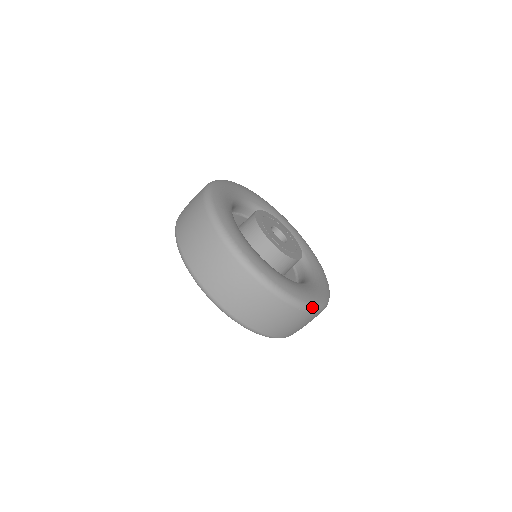
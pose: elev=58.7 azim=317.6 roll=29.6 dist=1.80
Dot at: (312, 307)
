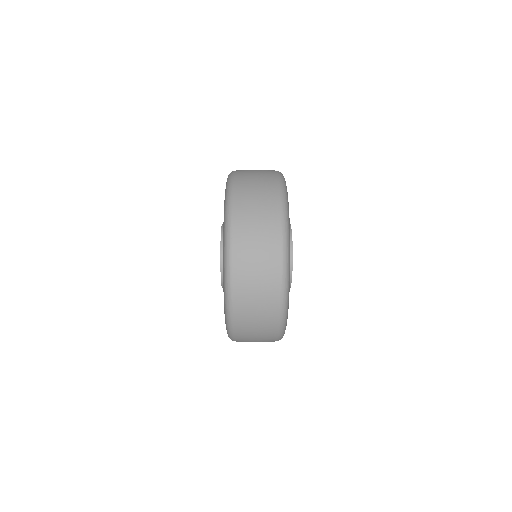
Dot at: occluded
